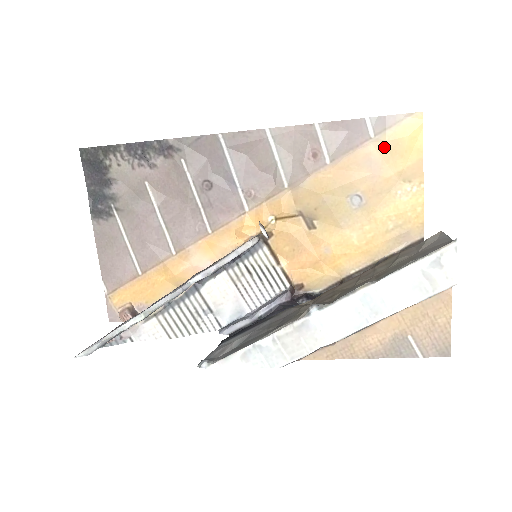
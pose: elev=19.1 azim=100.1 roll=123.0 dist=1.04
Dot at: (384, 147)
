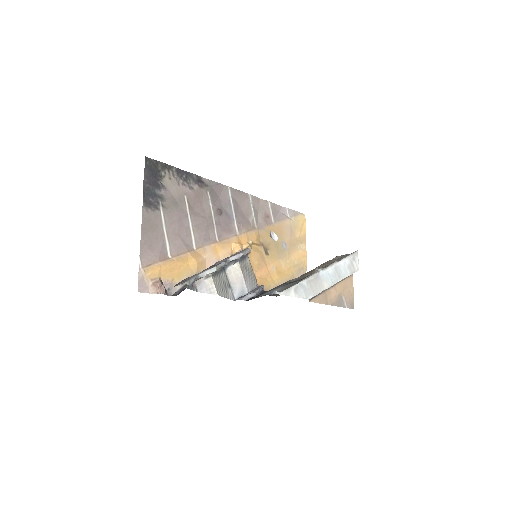
Dot at: (294, 223)
